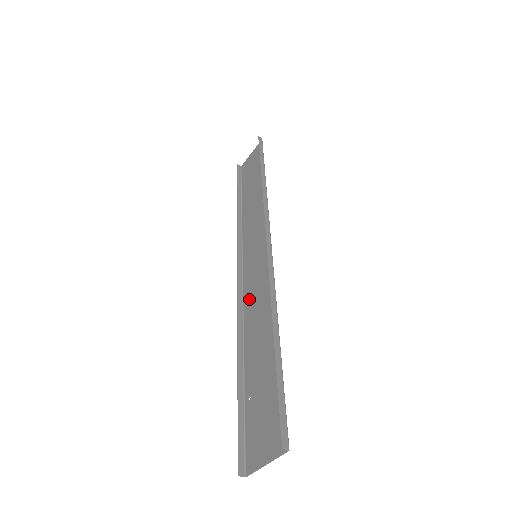
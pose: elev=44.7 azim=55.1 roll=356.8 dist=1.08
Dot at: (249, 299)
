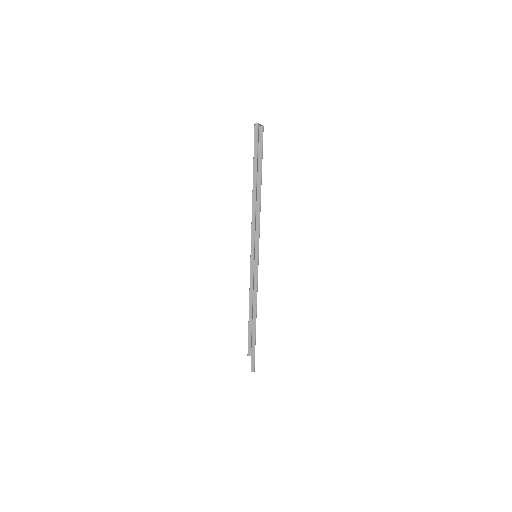
Dot at: occluded
